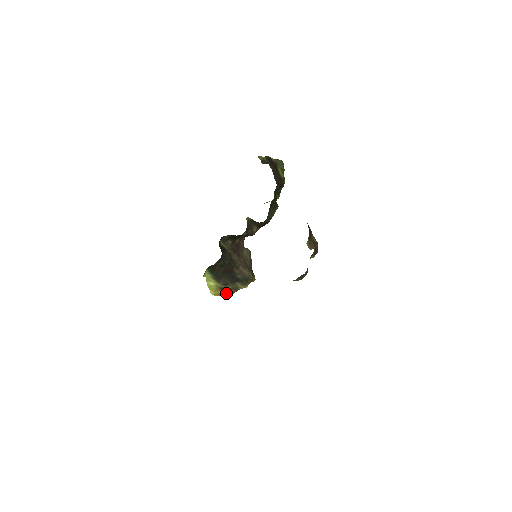
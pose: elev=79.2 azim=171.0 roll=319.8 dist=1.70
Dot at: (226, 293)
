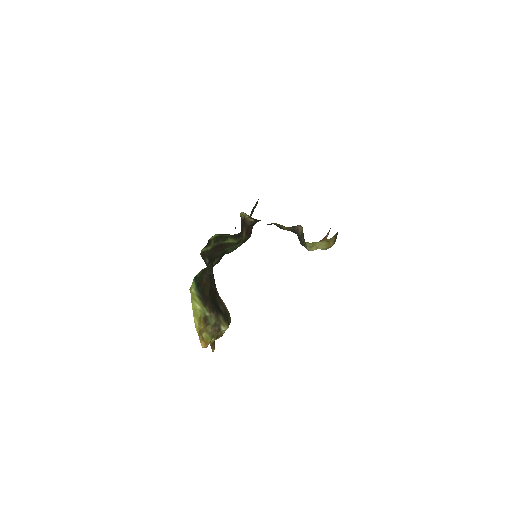
Dot at: (205, 336)
